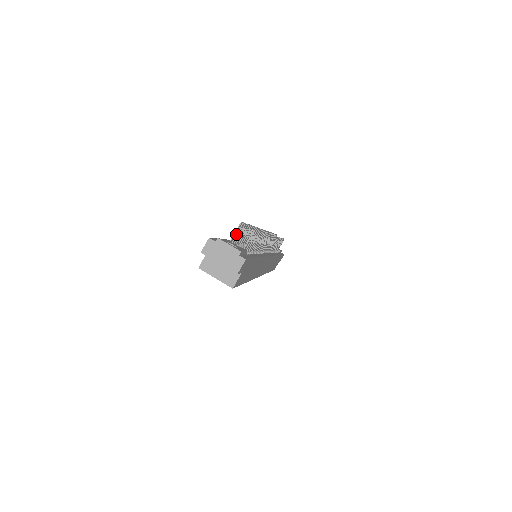
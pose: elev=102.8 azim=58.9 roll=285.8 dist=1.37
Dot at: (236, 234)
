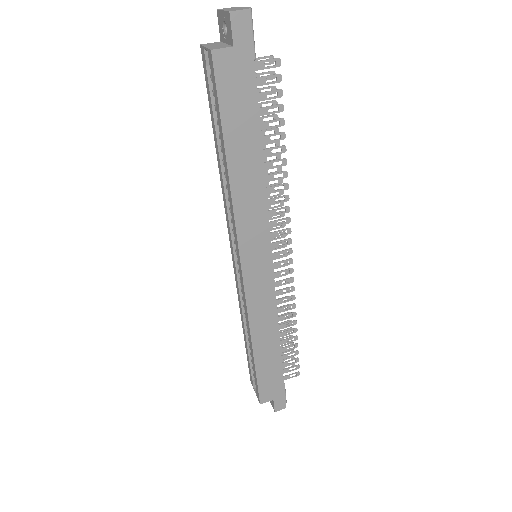
Dot at: (259, 73)
